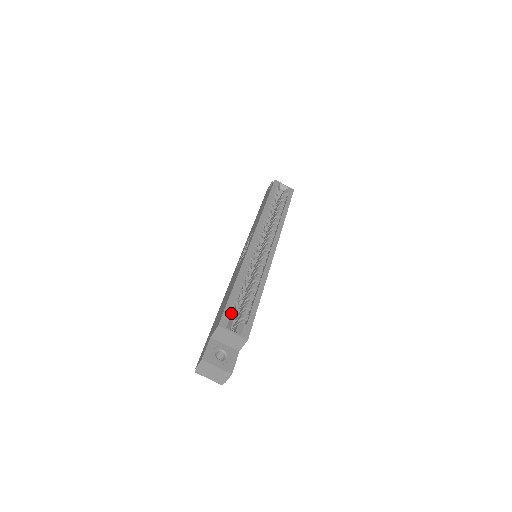
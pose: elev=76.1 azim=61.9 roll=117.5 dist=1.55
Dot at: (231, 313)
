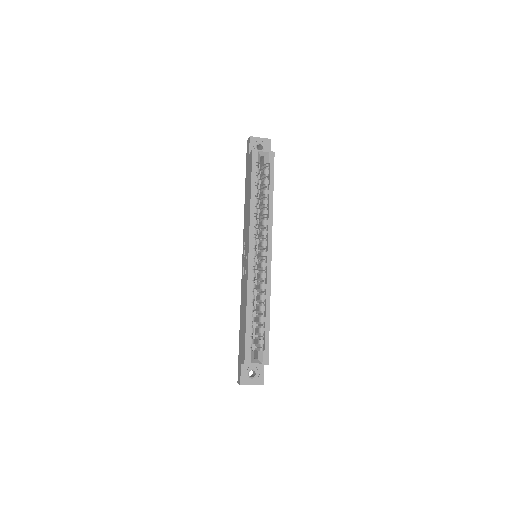
Dot at: (250, 345)
